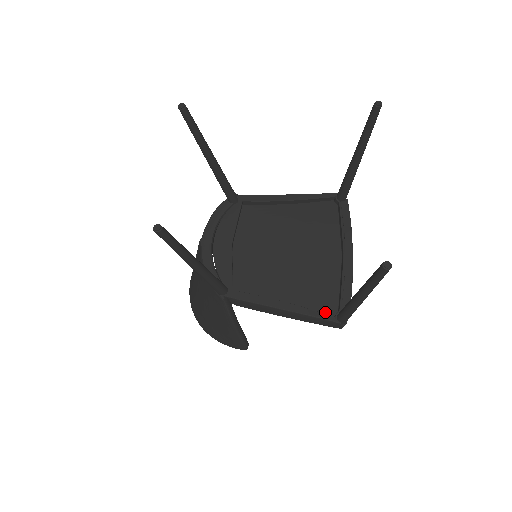
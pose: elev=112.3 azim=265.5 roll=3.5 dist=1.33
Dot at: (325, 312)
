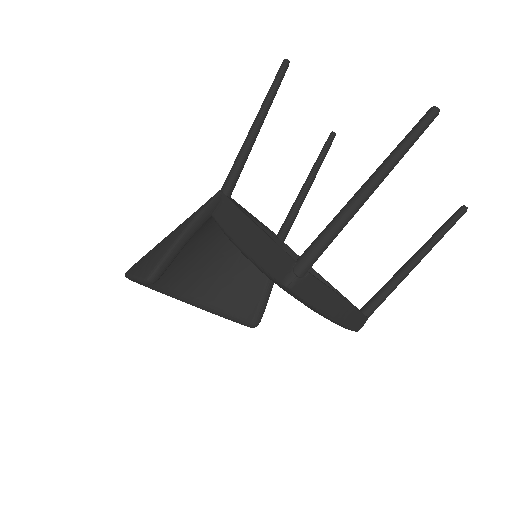
Dot at: occluded
